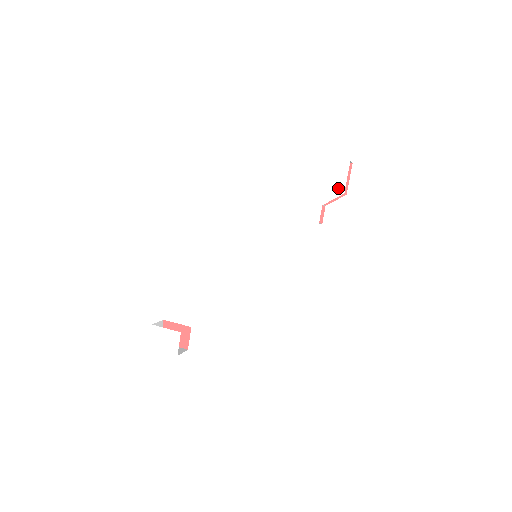
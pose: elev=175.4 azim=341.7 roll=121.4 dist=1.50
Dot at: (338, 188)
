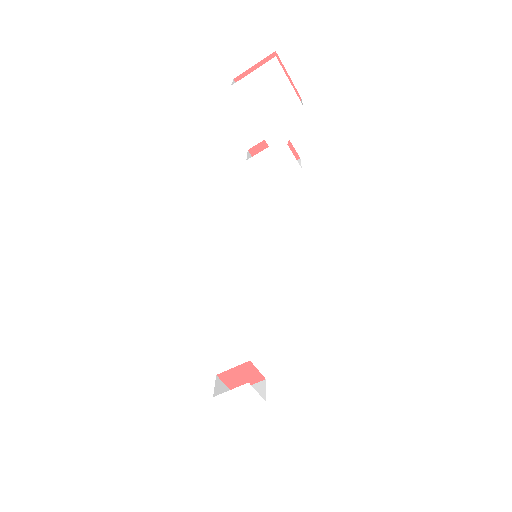
Dot at: (289, 106)
